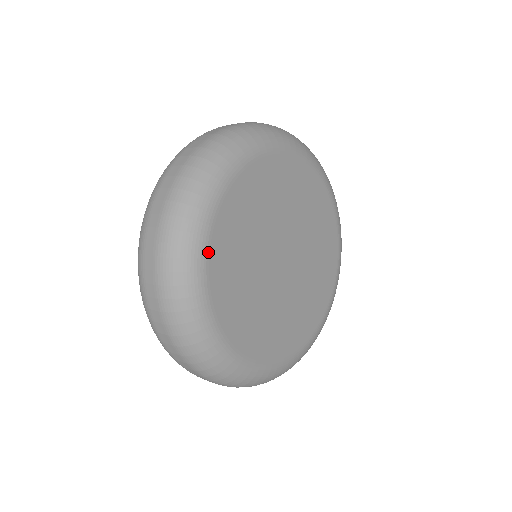
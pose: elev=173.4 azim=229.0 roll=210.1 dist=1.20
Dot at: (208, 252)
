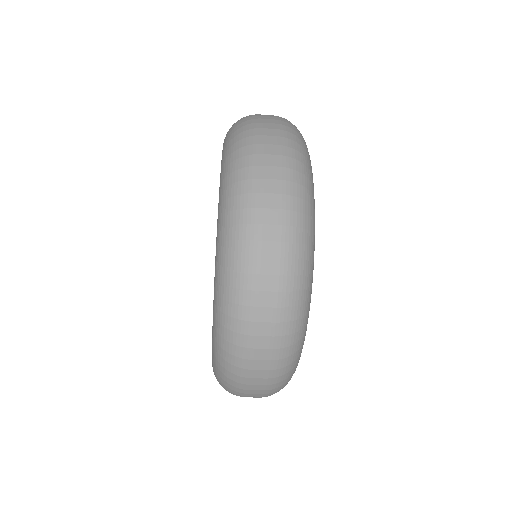
Dot at: occluded
